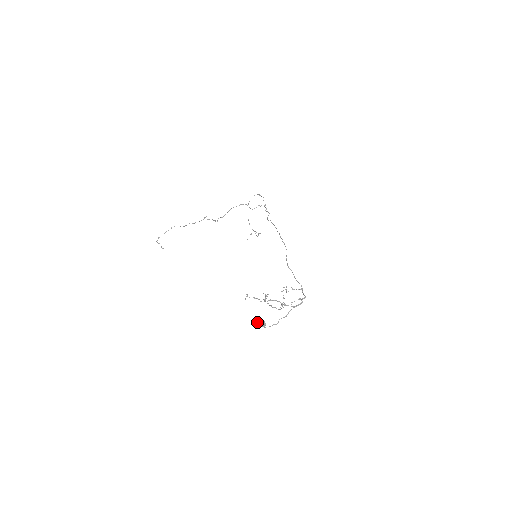
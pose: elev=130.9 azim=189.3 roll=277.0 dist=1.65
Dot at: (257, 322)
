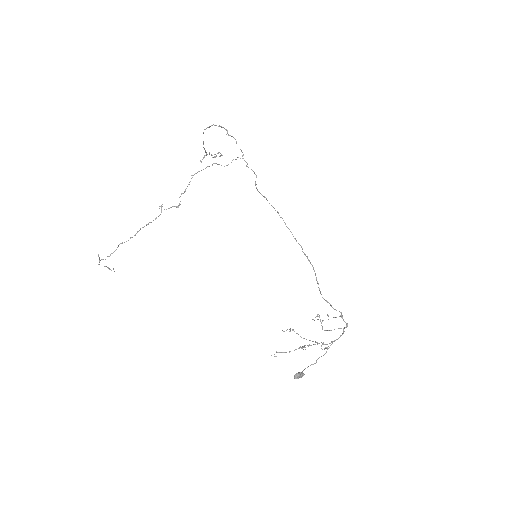
Dot at: (295, 378)
